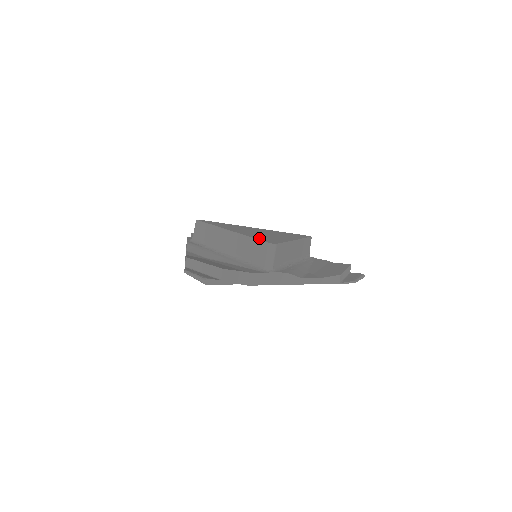
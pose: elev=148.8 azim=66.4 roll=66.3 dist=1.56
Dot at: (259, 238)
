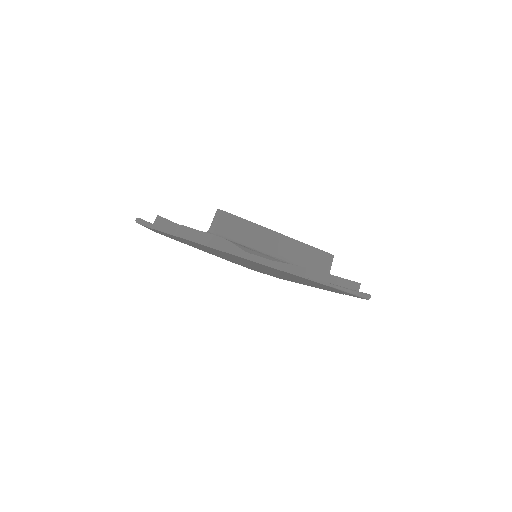
Dot at: occluded
